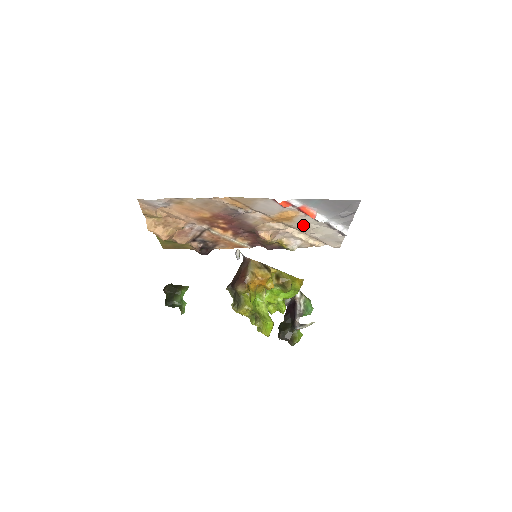
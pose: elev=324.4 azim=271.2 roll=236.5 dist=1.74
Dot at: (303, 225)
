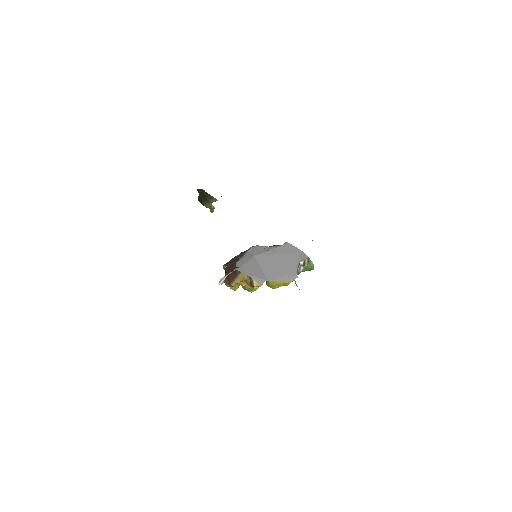
Dot at: occluded
